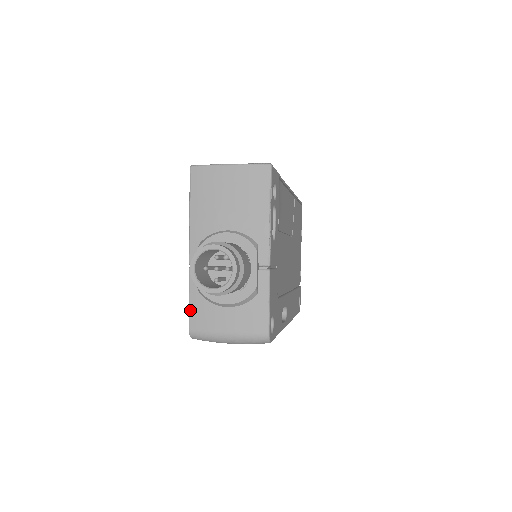
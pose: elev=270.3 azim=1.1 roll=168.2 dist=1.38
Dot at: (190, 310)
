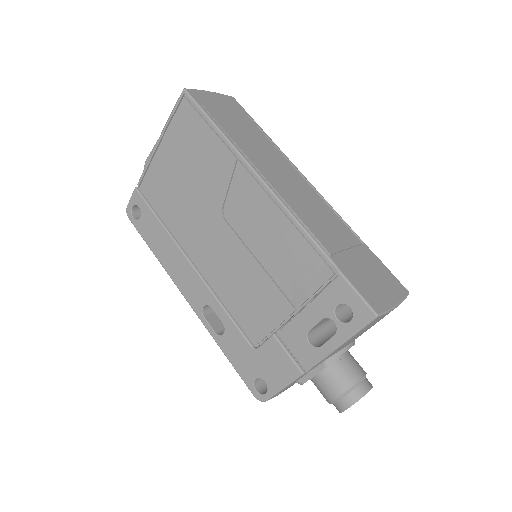
Dot at: occluded
